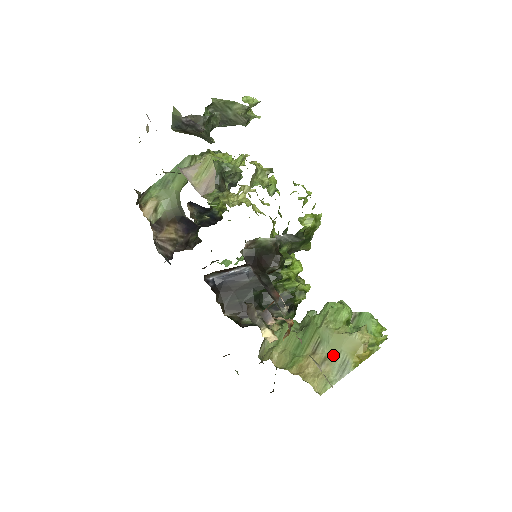
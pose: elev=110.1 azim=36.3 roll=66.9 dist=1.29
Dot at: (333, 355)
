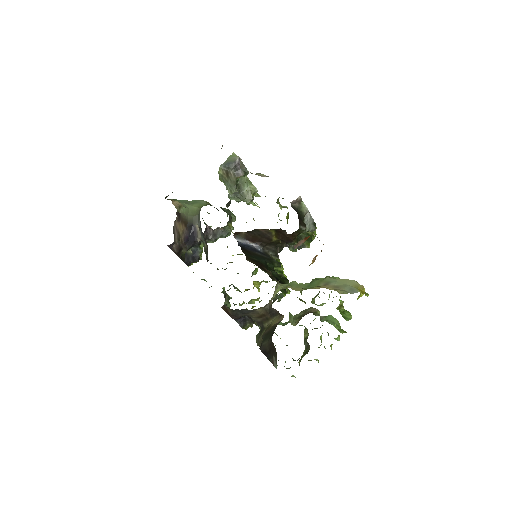
Dot at: (342, 285)
